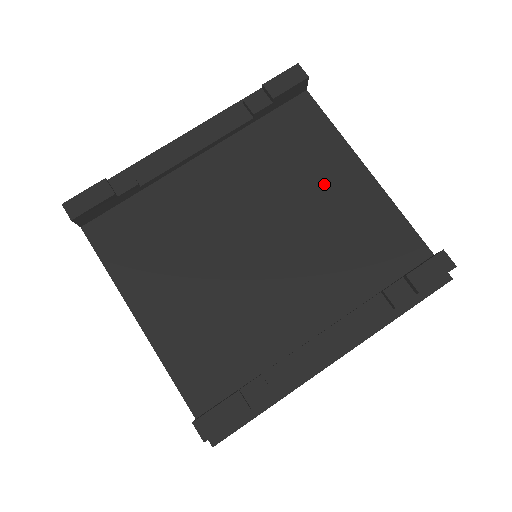
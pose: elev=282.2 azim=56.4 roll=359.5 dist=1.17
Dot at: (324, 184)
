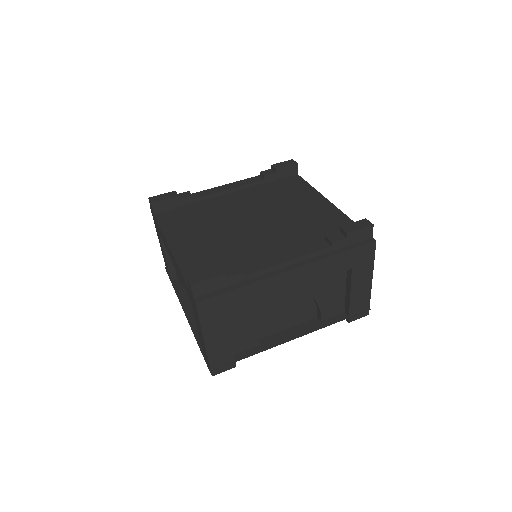
Dot at: (300, 204)
